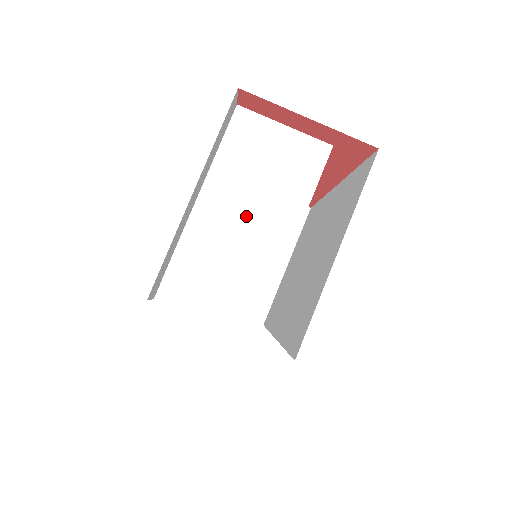
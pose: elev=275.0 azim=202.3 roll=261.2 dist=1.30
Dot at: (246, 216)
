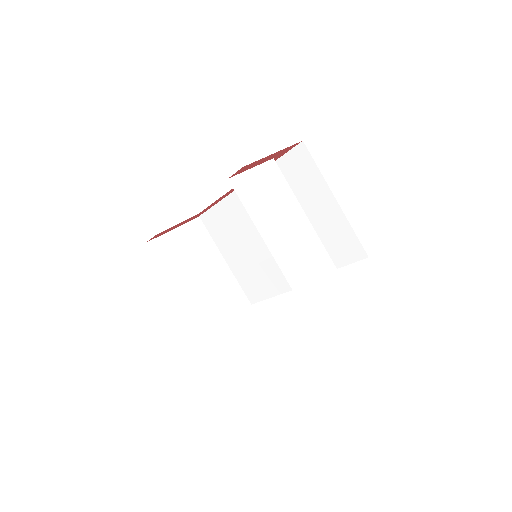
Dot at: (285, 227)
